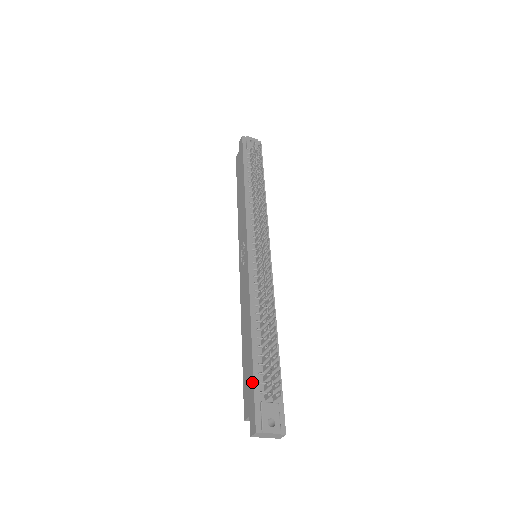
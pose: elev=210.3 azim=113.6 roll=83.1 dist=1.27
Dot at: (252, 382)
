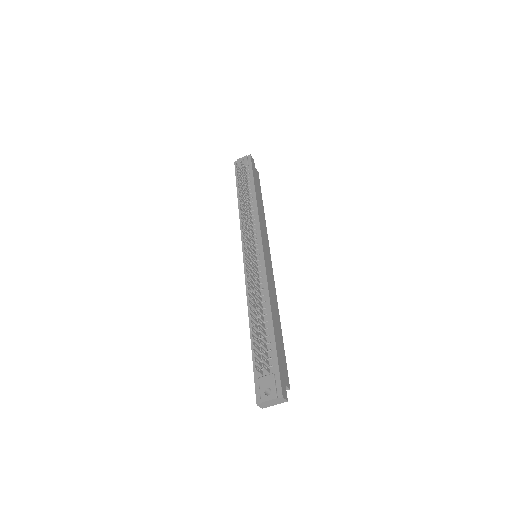
Dot at: (253, 364)
